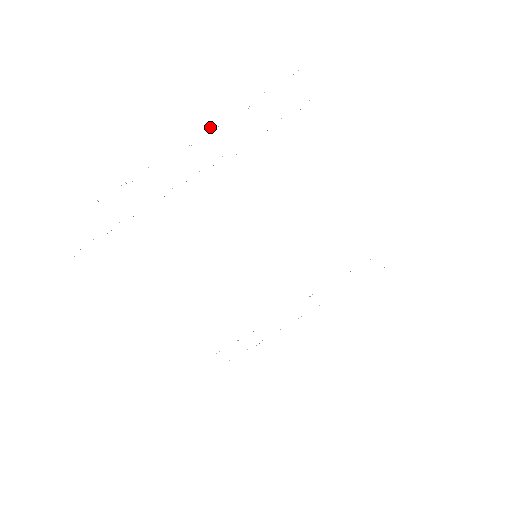
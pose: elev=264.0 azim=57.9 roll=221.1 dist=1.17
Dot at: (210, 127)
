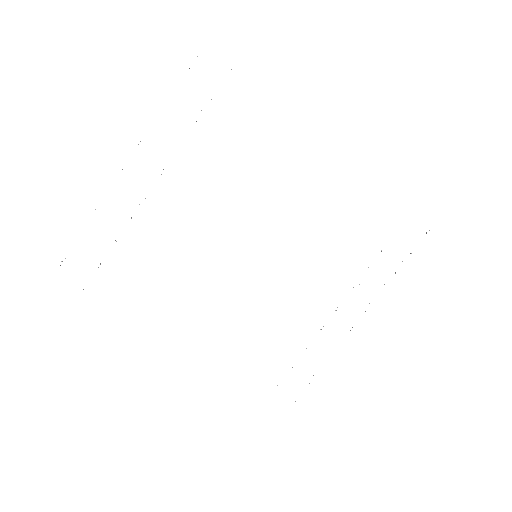
Dot at: (140, 141)
